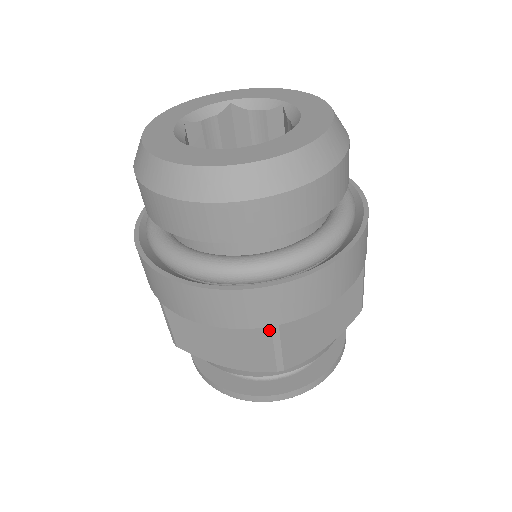
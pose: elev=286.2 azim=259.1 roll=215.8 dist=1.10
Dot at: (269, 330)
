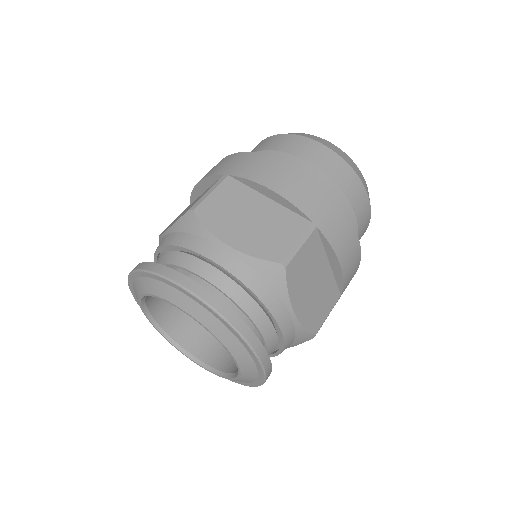
Dot at: (220, 178)
